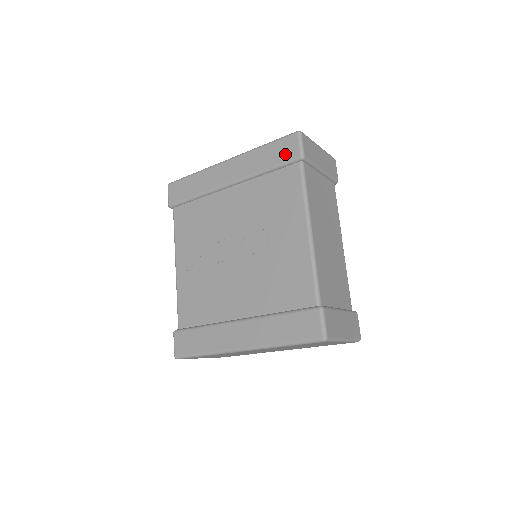
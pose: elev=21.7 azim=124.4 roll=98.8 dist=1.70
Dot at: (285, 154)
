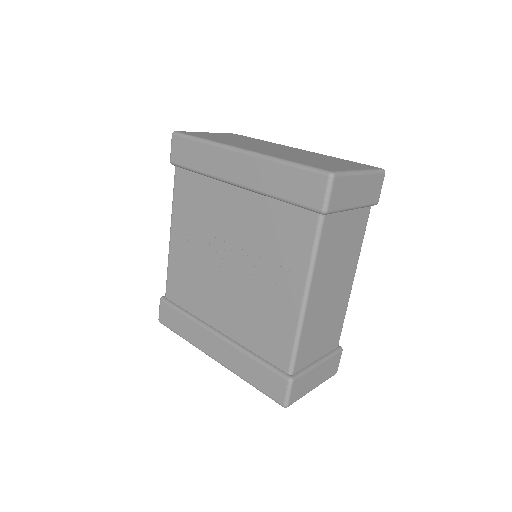
Dot at: (305, 195)
